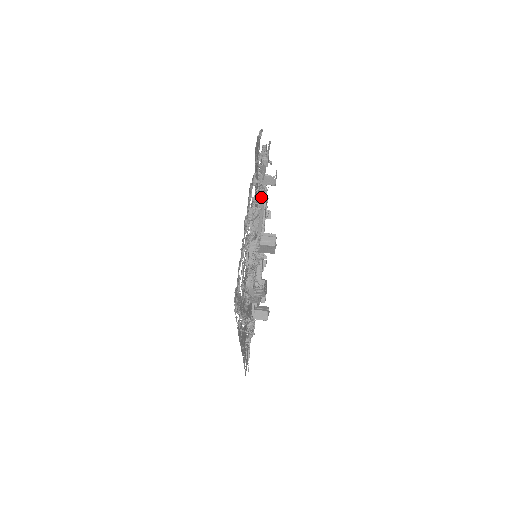
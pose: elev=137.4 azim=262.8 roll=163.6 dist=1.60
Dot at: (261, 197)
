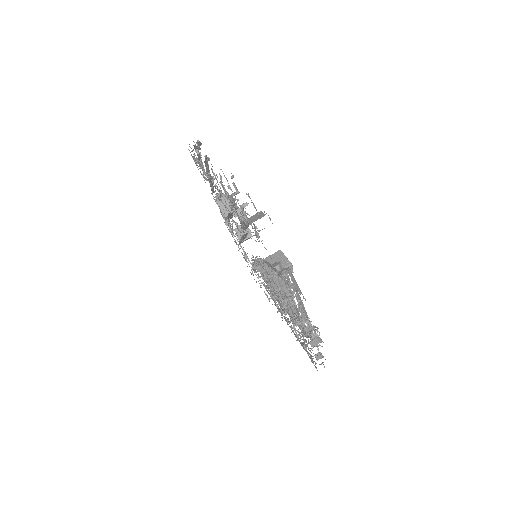
Dot at: (294, 291)
